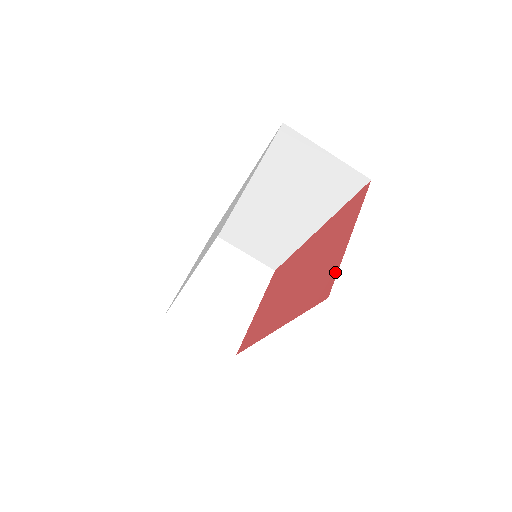
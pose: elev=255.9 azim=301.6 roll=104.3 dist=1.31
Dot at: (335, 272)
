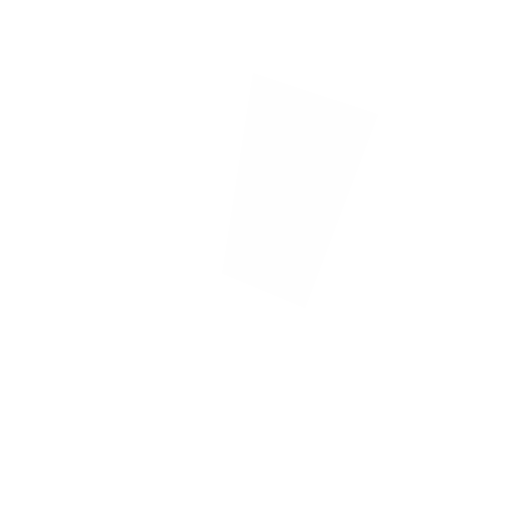
Dot at: occluded
